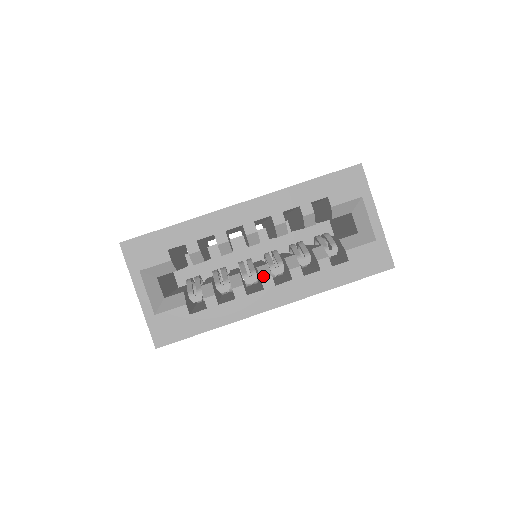
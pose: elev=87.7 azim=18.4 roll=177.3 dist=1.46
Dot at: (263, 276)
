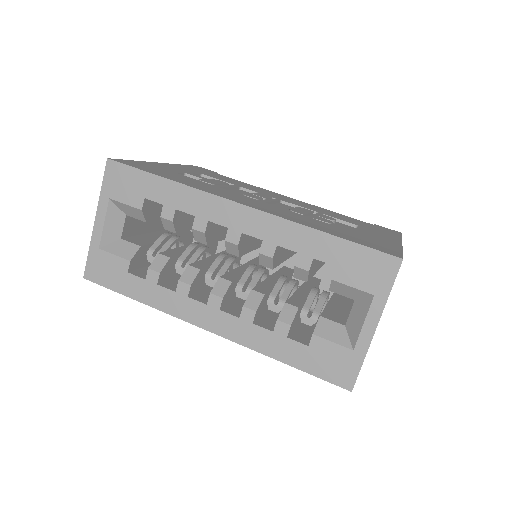
Dot at: (215, 291)
